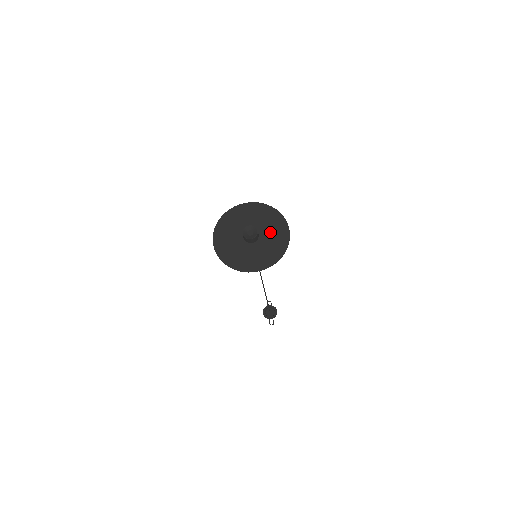
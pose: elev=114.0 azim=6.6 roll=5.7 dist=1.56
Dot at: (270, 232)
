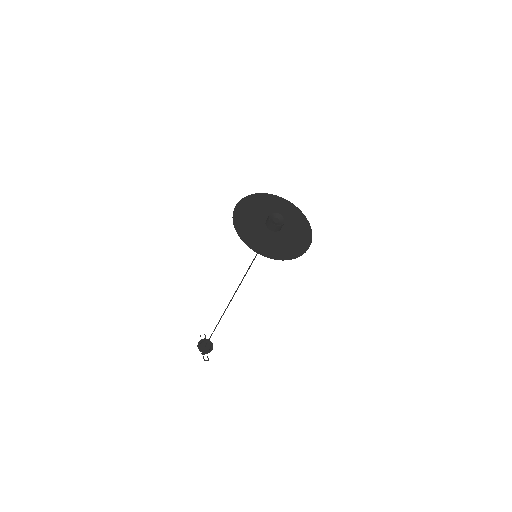
Dot at: (292, 225)
